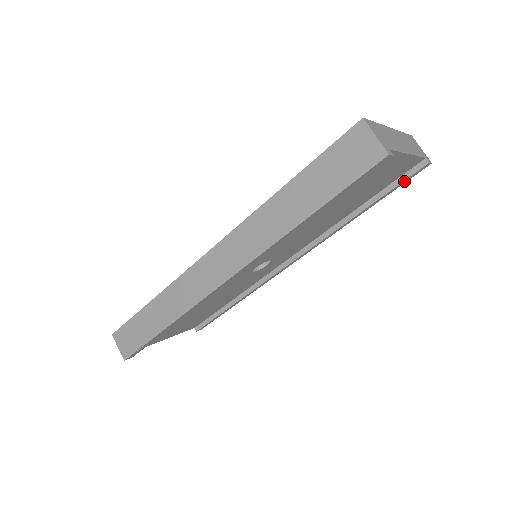
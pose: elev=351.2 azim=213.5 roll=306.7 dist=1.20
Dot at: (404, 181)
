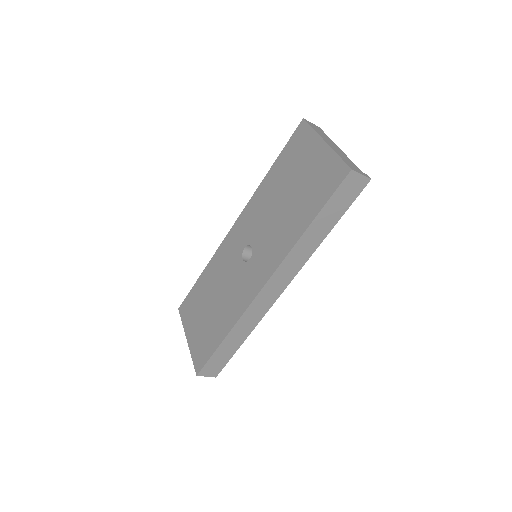
Dot at: occluded
